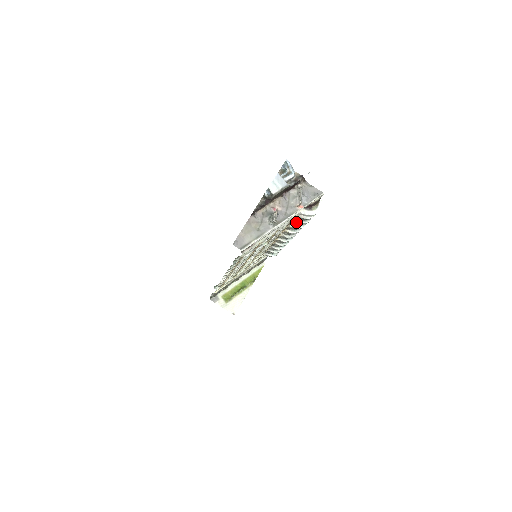
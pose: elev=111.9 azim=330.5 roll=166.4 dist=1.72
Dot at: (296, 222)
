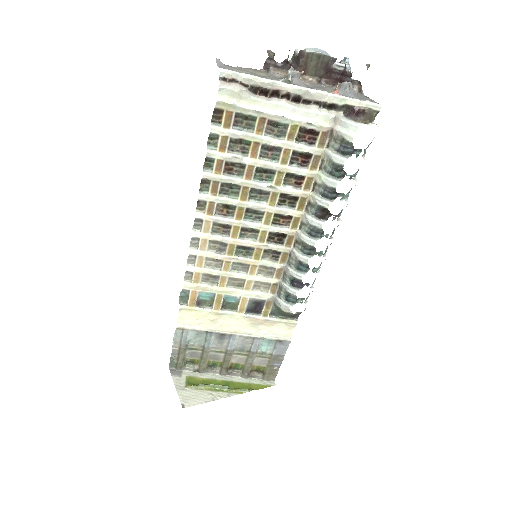
Dot at: (326, 153)
